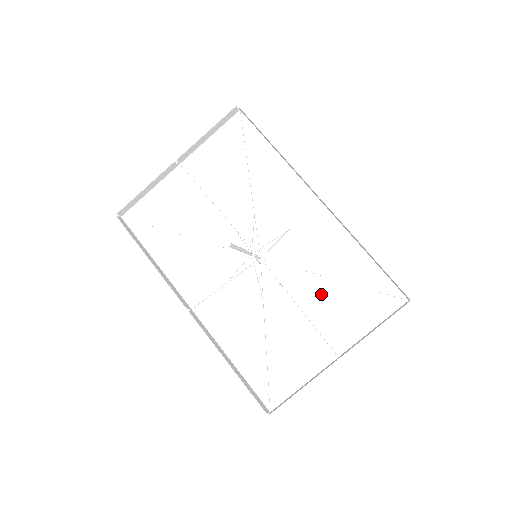
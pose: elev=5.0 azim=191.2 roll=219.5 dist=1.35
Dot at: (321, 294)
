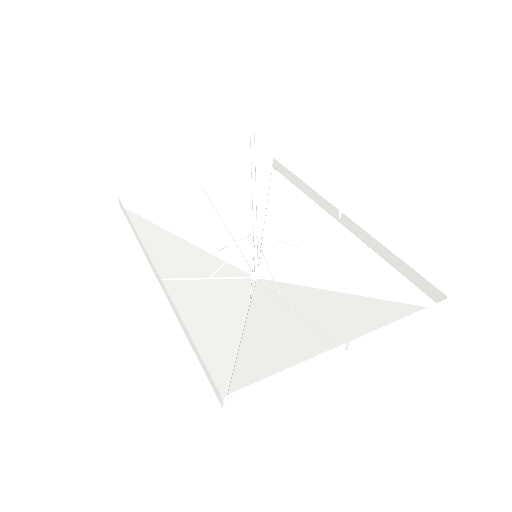
Dot at: (327, 303)
